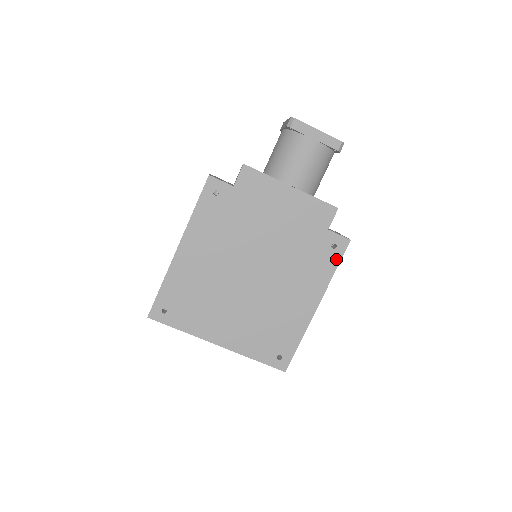
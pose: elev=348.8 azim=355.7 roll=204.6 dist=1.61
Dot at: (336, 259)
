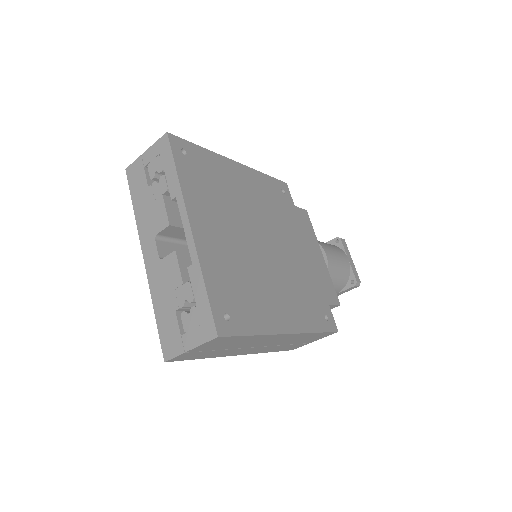
Dot at: (323, 327)
